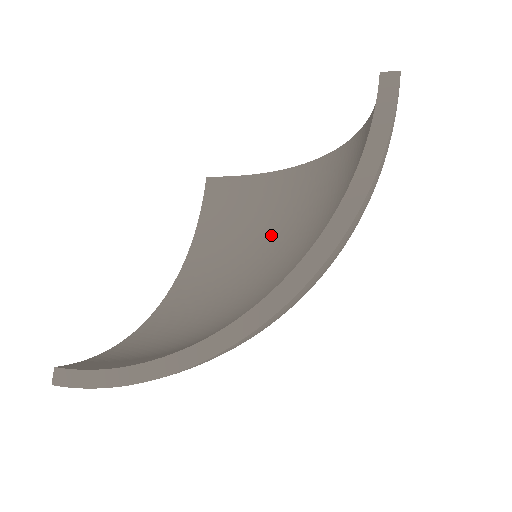
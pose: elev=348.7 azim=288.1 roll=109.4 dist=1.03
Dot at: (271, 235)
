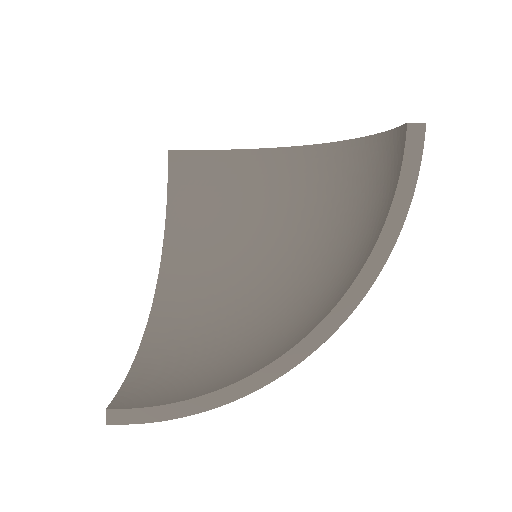
Dot at: (253, 220)
